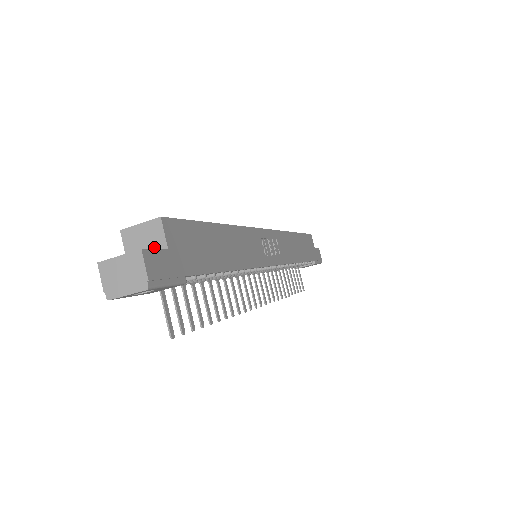
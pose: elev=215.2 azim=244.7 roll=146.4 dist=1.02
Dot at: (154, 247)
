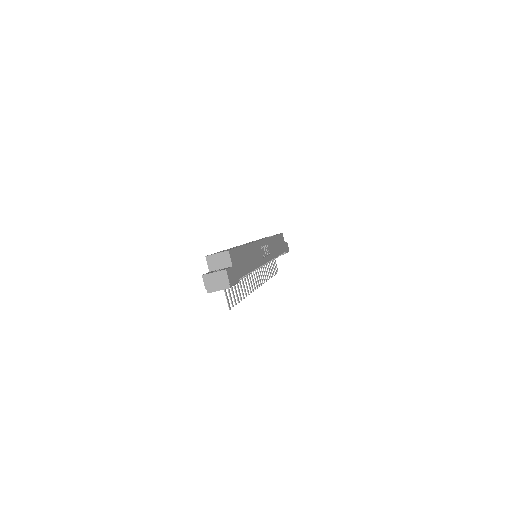
Dot at: (225, 265)
